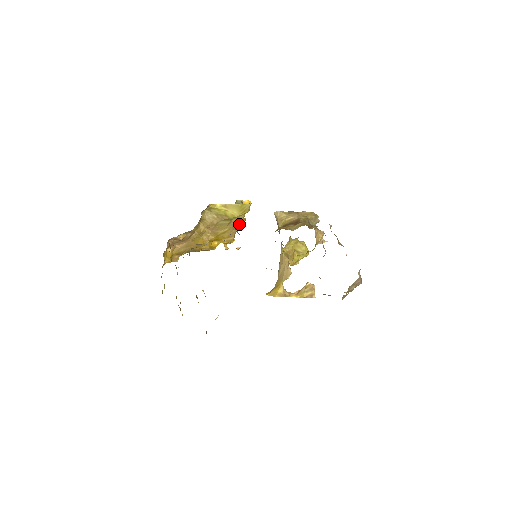
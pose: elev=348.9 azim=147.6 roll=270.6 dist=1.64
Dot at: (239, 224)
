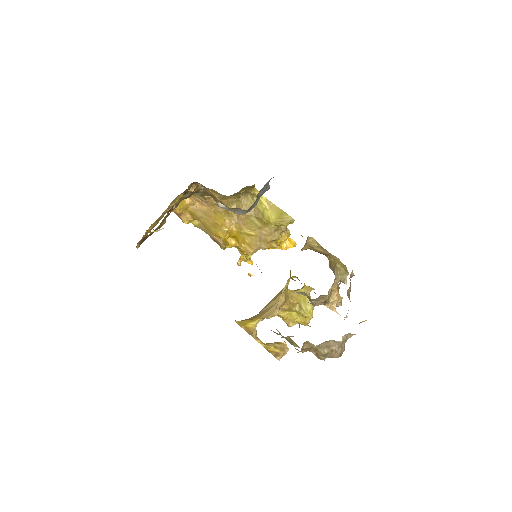
Dot at: (268, 241)
